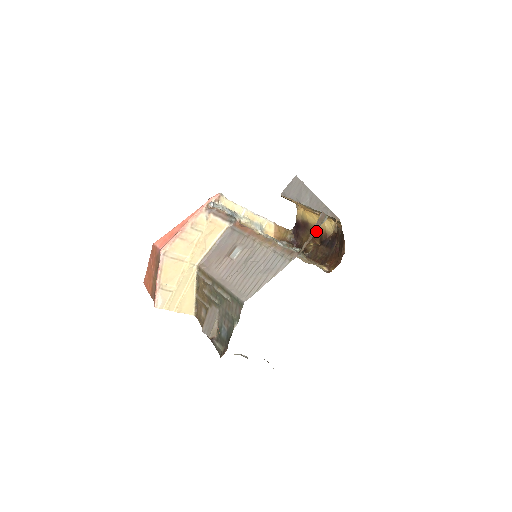
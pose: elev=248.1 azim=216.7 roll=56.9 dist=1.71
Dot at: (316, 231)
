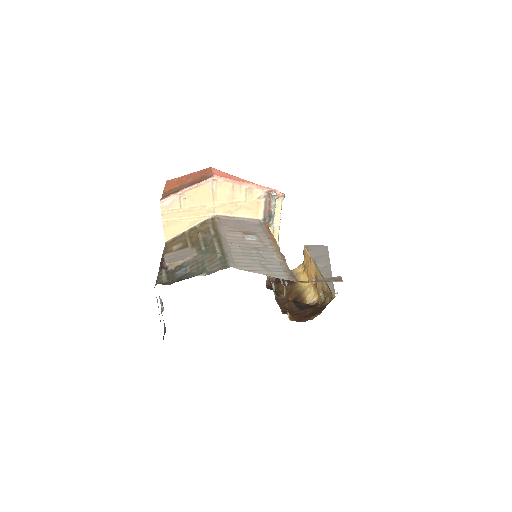
Dot at: (326, 281)
